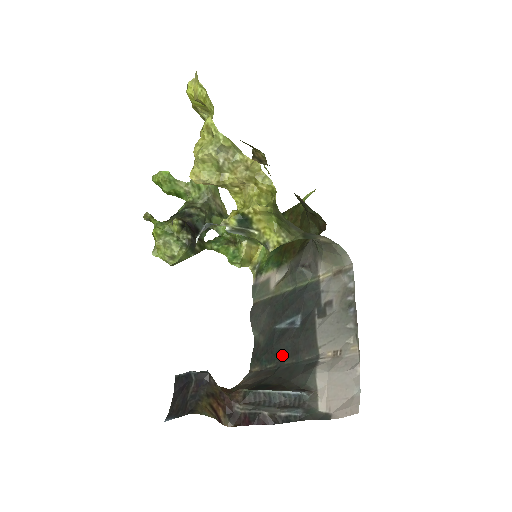
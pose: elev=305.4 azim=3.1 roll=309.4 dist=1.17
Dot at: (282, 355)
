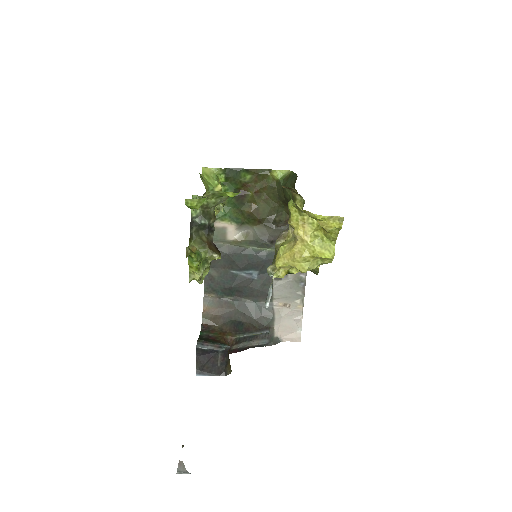
Dot at: (240, 294)
